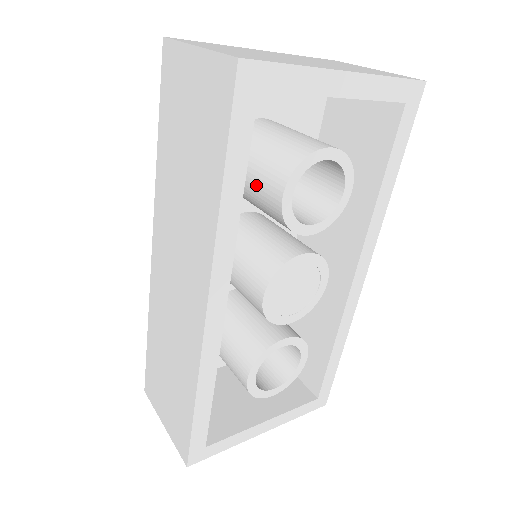
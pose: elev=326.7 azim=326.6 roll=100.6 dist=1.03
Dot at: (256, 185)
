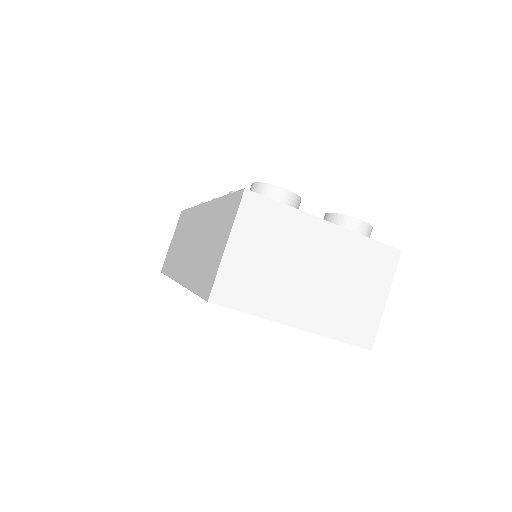
Dot at: occluded
